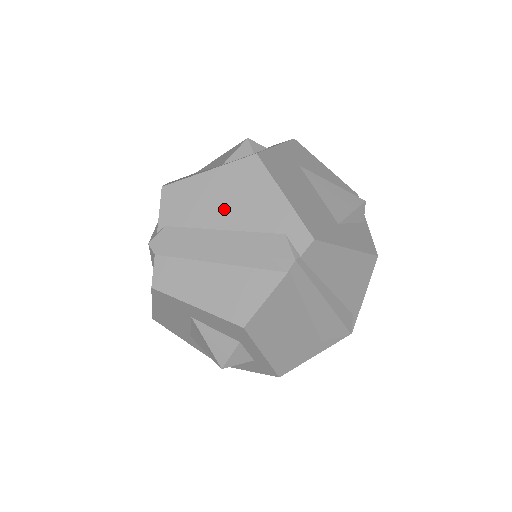
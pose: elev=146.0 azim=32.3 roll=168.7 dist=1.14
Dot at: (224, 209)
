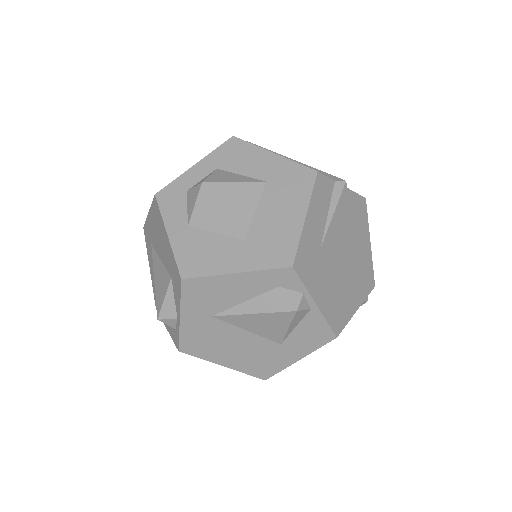
Dot at: occluded
